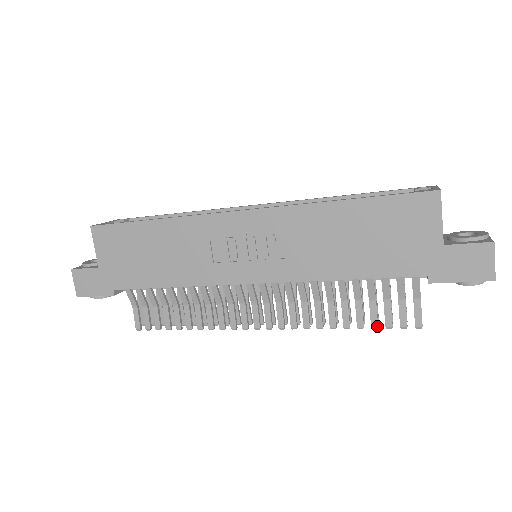
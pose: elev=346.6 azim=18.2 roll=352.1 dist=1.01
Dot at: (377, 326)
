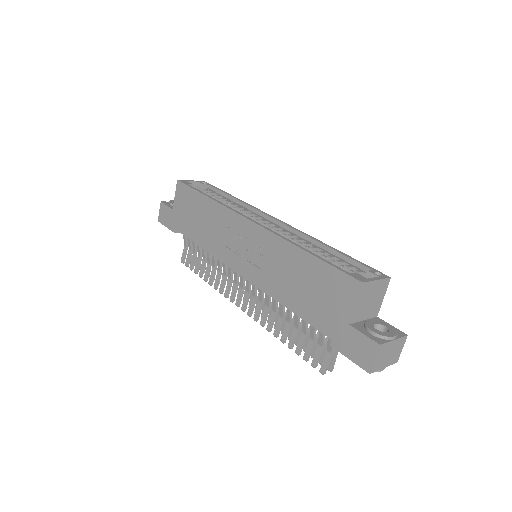
Dot at: (299, 353)
